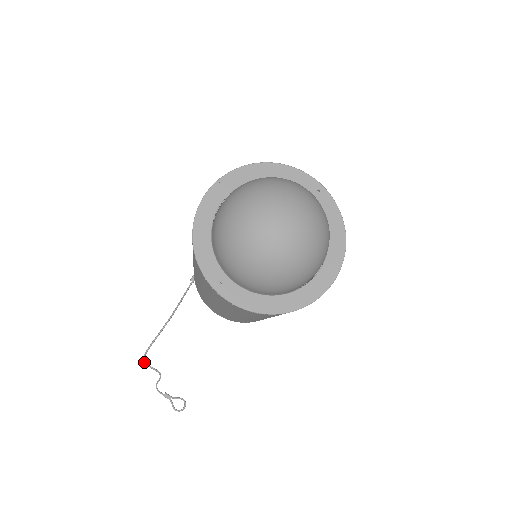
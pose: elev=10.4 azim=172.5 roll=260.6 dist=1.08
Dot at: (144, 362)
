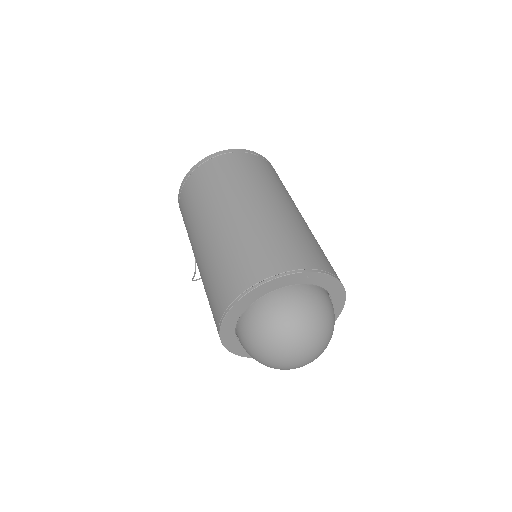
Dot at: occluded
